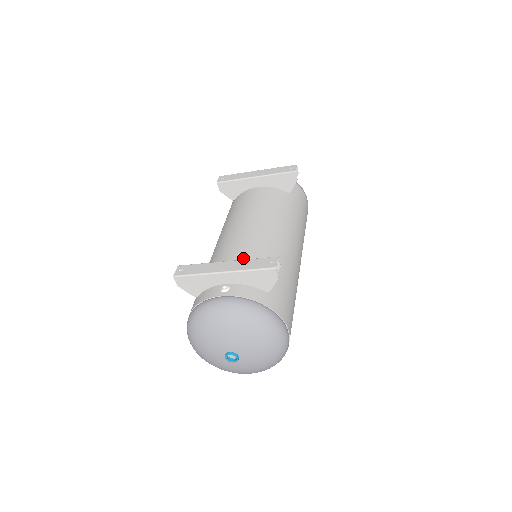
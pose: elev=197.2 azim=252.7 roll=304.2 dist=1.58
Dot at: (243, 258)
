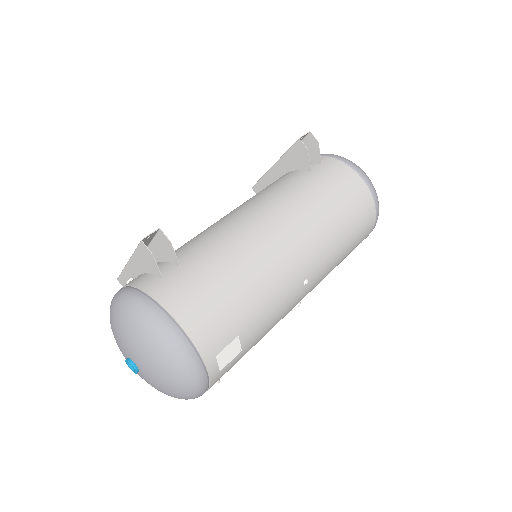
Dot at: (178, 248)
